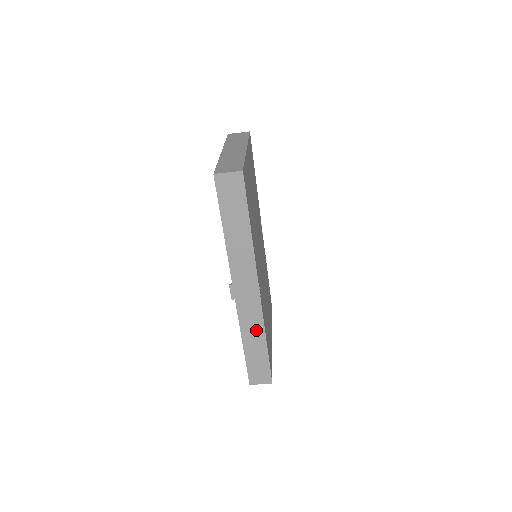
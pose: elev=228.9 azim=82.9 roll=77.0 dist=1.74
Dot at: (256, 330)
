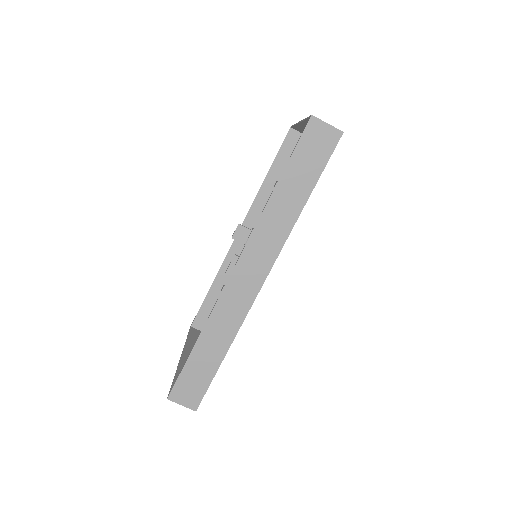
Dot at: (226, 329)
